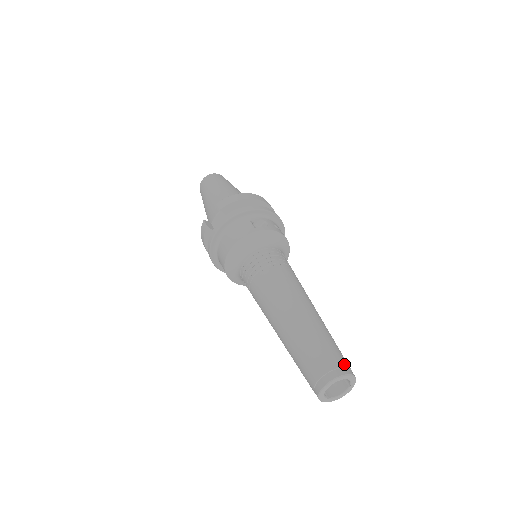
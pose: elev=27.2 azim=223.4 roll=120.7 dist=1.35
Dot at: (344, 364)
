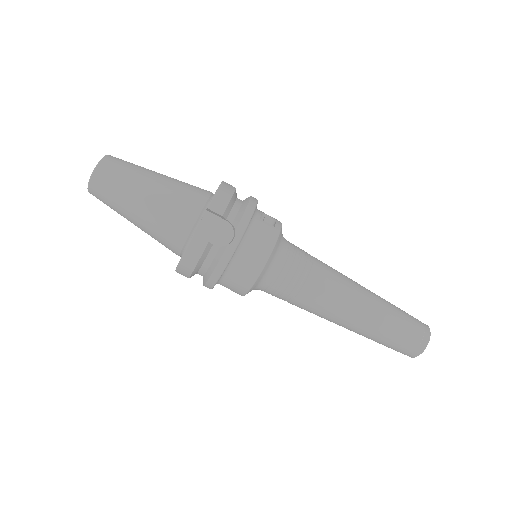
Dot at: occluded
